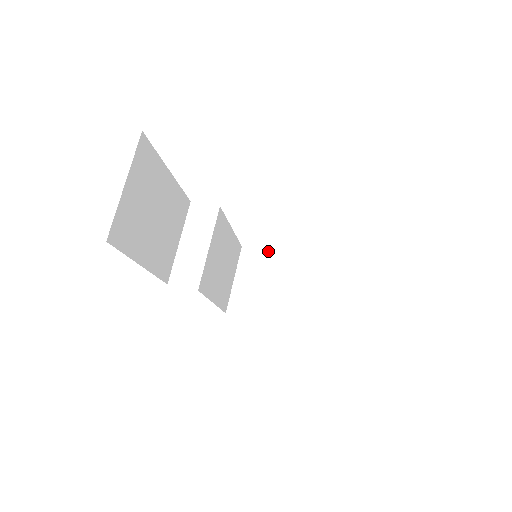
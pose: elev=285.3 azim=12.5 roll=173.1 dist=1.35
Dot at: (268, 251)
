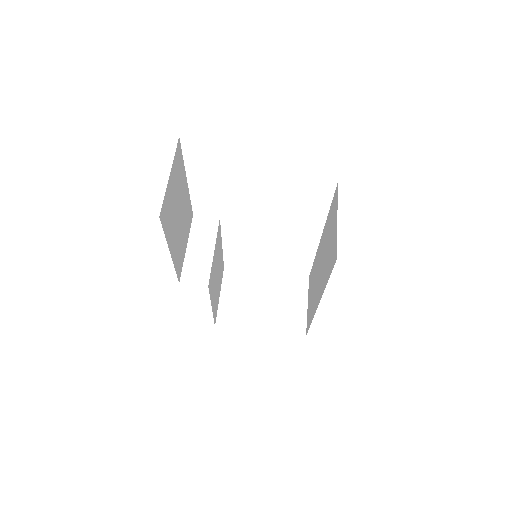
Dot at: (248, 271)
